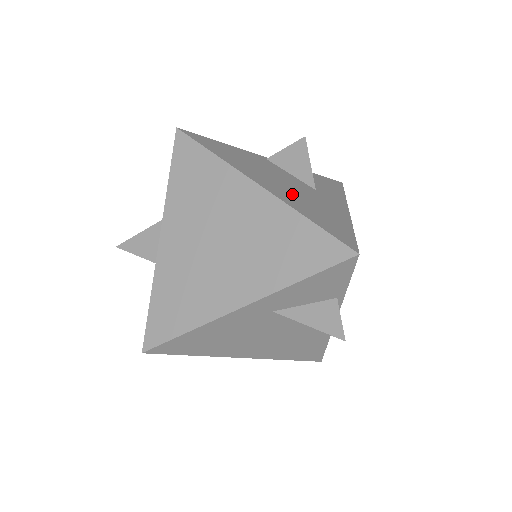
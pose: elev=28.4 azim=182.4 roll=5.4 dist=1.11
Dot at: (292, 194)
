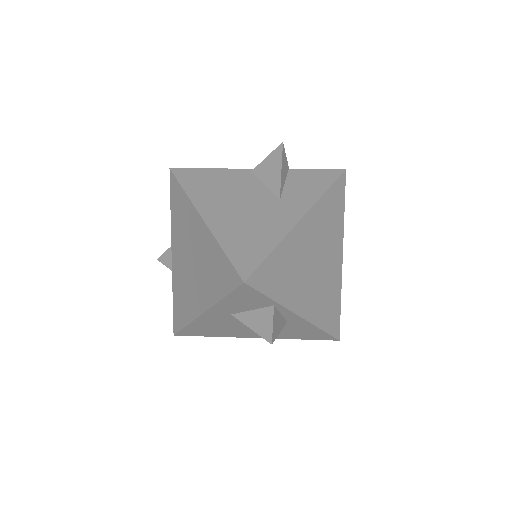
Dot at: (235, 218)
